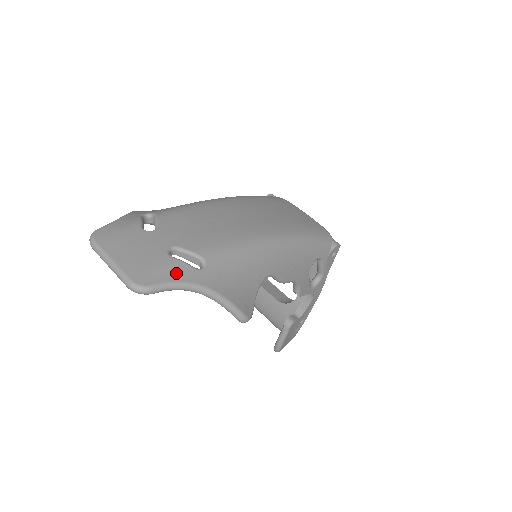
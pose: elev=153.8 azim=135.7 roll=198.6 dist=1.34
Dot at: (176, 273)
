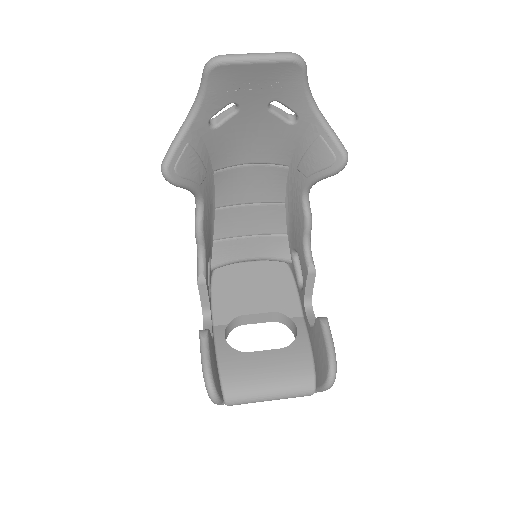
Dot at: occluded
